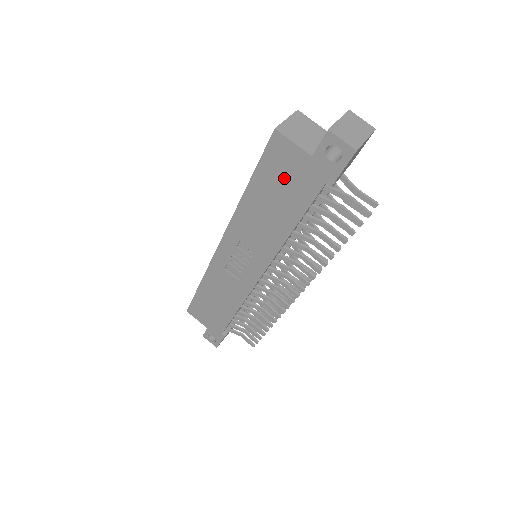
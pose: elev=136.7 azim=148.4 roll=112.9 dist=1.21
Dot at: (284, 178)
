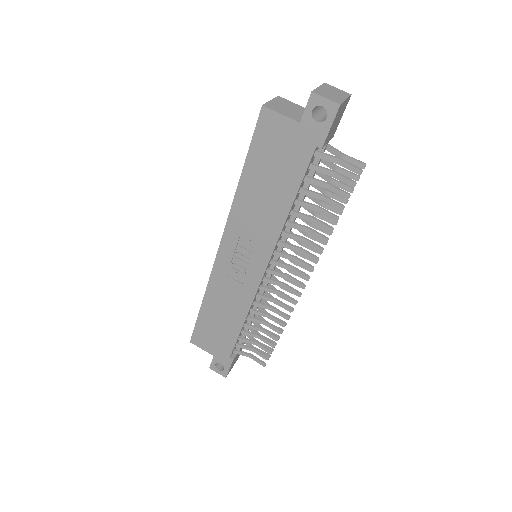
Dot at: (276, 154)
